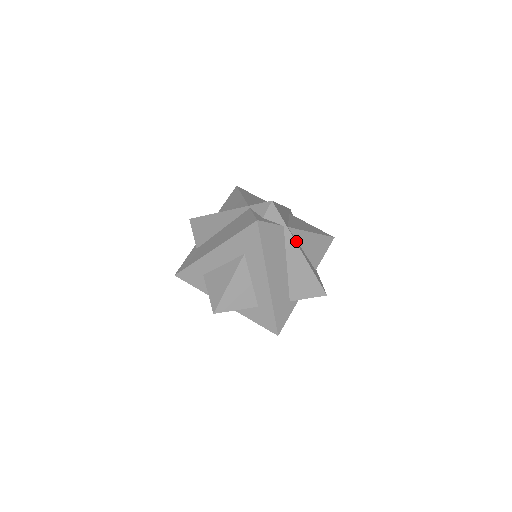
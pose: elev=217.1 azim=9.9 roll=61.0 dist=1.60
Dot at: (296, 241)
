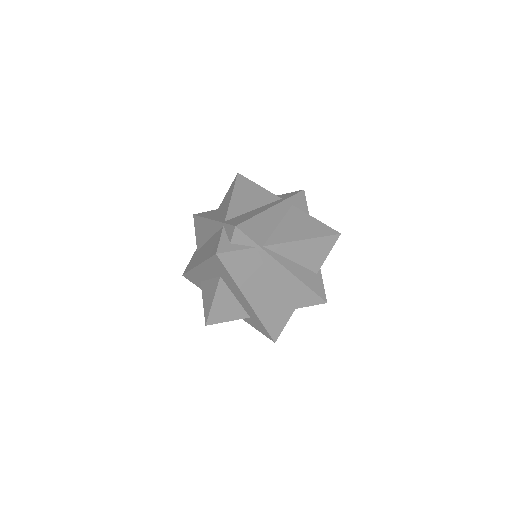
Dot at: (278, 257)
